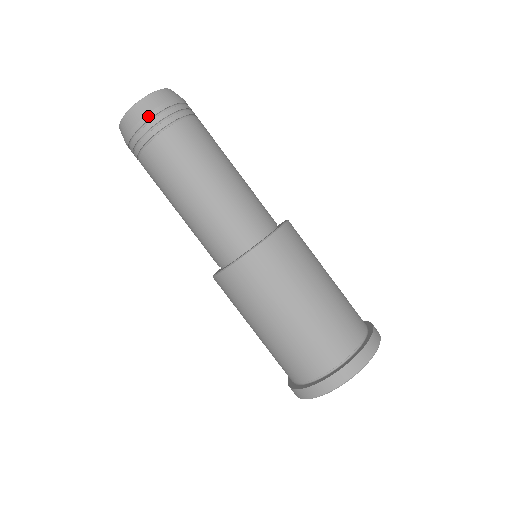
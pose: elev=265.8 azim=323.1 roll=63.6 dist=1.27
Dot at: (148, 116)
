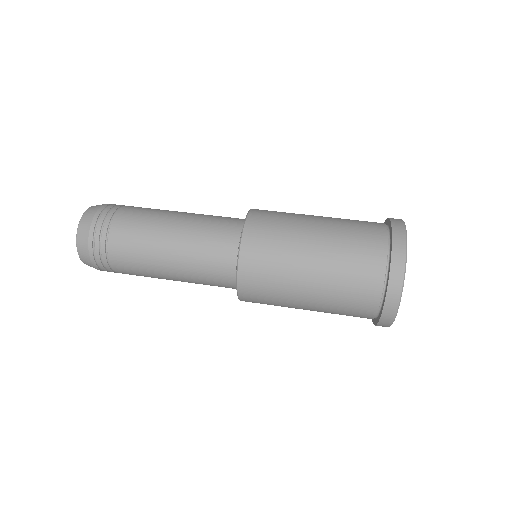
Dot at: (90, 240)
